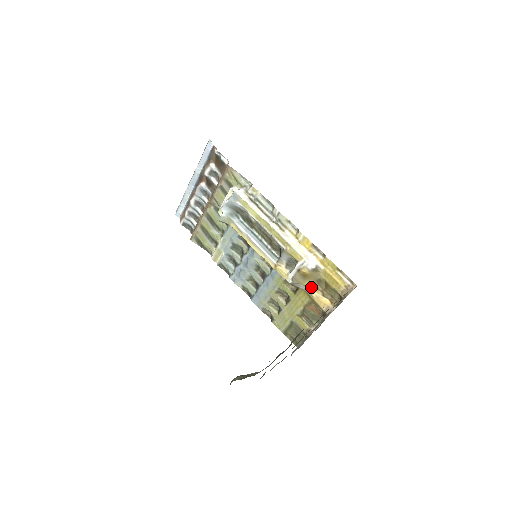
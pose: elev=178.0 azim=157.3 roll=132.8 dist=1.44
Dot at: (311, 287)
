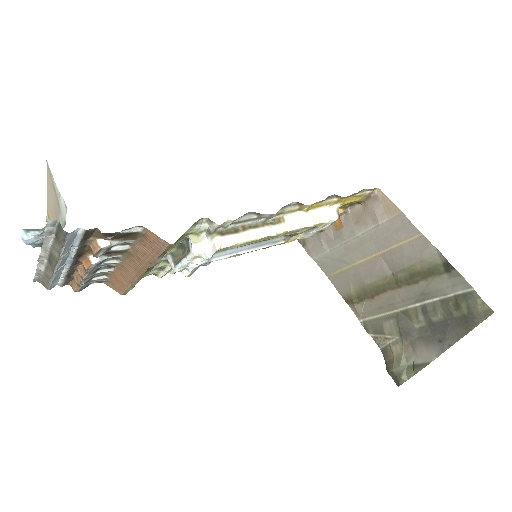
Dot at: occluded
